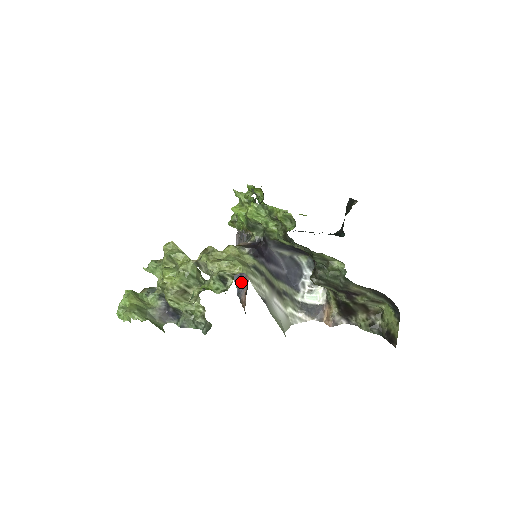
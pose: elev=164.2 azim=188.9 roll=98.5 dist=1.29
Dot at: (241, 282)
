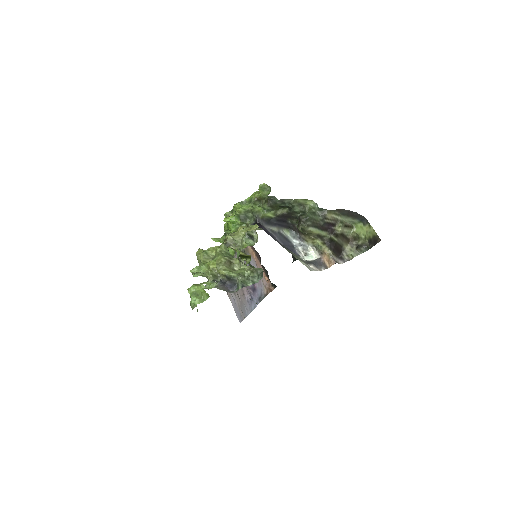
Dot at: (256, 290)
